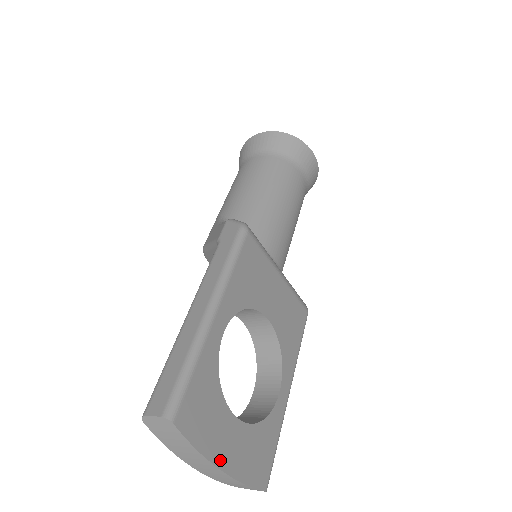
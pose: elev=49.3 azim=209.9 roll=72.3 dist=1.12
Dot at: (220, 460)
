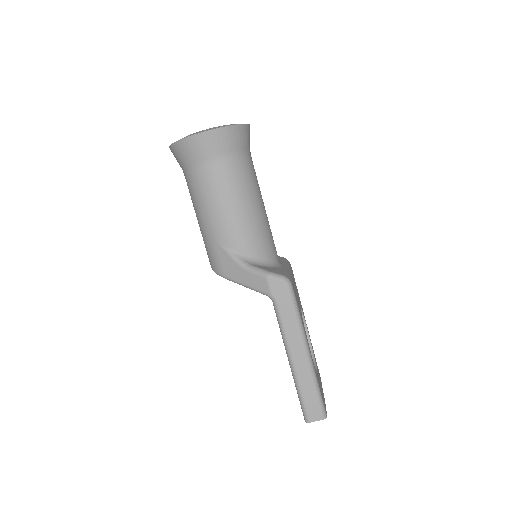
Dot at: occluded
